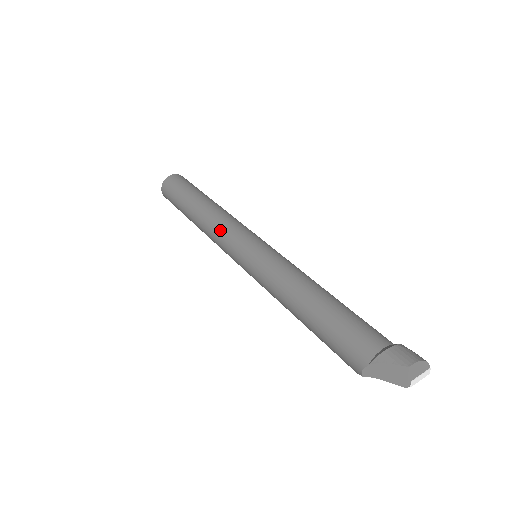
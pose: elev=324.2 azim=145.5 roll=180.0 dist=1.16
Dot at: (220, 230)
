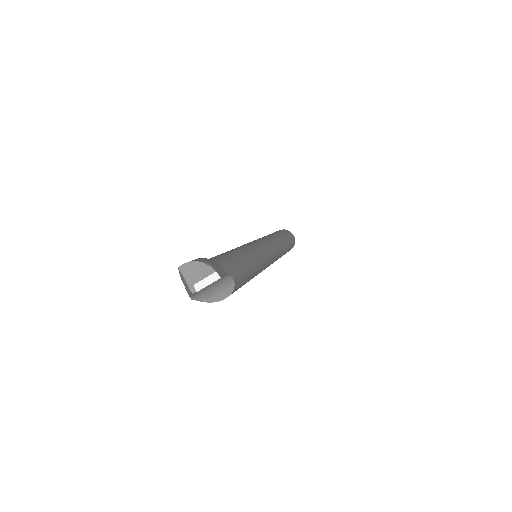
Dot at: occluded
